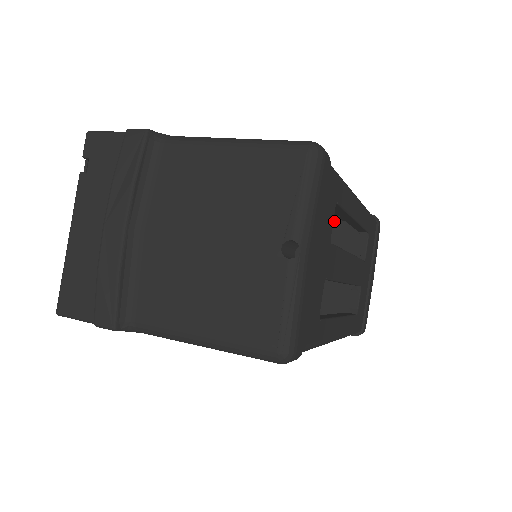
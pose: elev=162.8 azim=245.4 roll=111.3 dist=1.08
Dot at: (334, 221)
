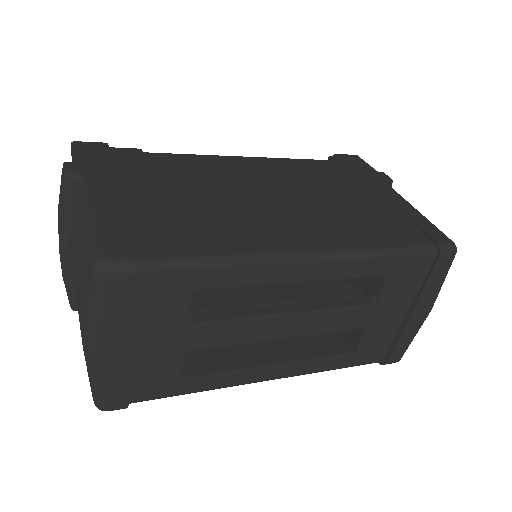
Dot at: occluded
